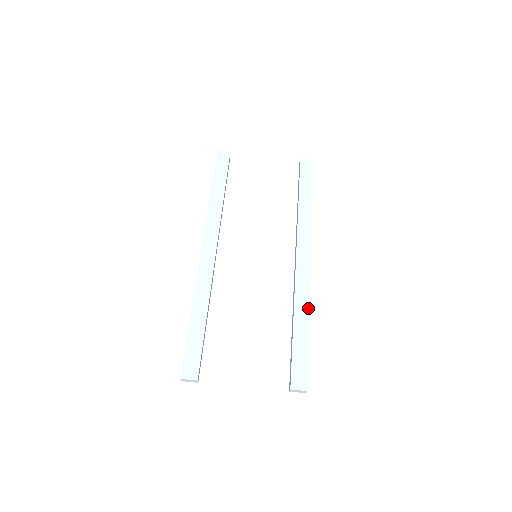
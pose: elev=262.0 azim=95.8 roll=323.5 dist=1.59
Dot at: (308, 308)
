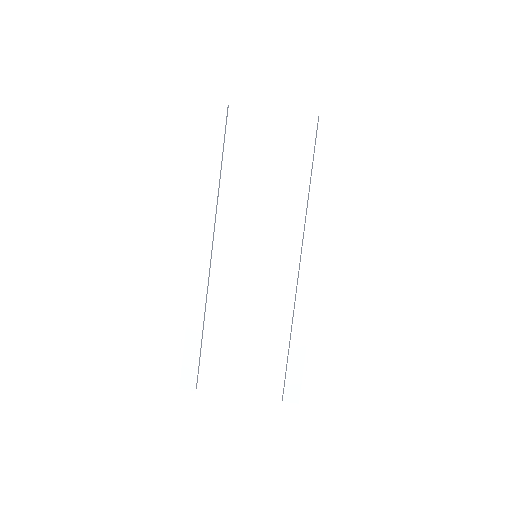
Dot at: (308, 321)
